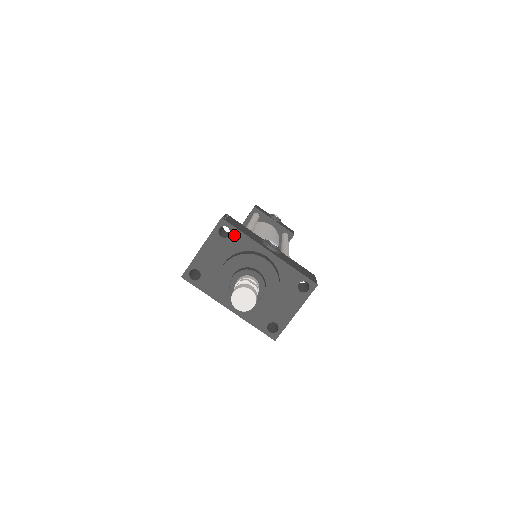
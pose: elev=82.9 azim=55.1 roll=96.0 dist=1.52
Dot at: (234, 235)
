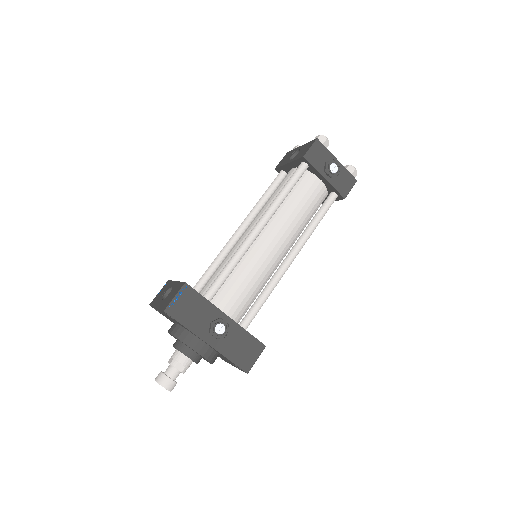
Dot at: (177, 322)
